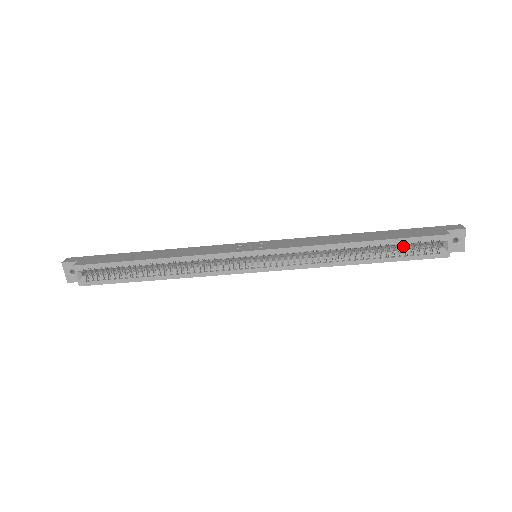
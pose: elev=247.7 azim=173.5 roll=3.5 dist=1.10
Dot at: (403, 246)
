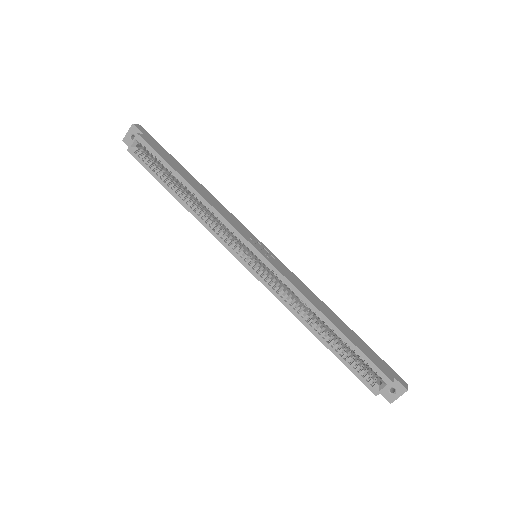
Dot at: (355, 356)
